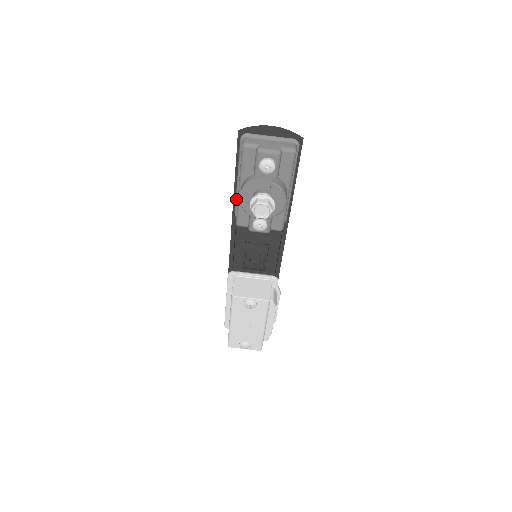
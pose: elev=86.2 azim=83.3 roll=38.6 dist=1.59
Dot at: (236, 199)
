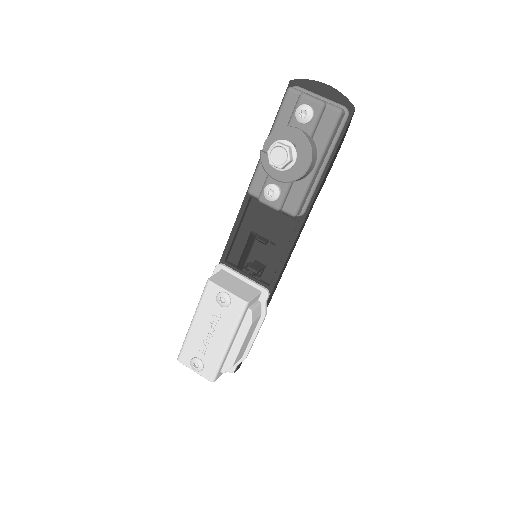
Dot at: occluded
